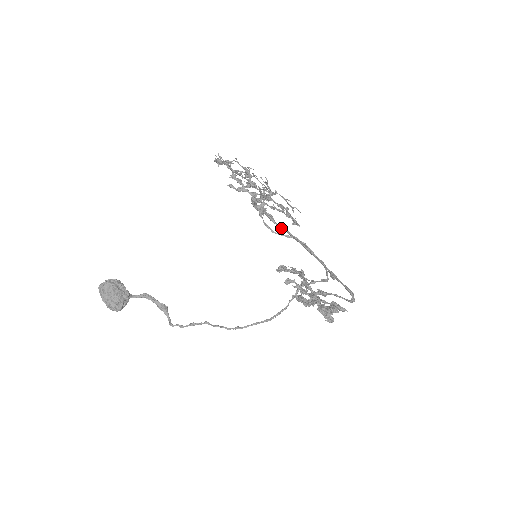
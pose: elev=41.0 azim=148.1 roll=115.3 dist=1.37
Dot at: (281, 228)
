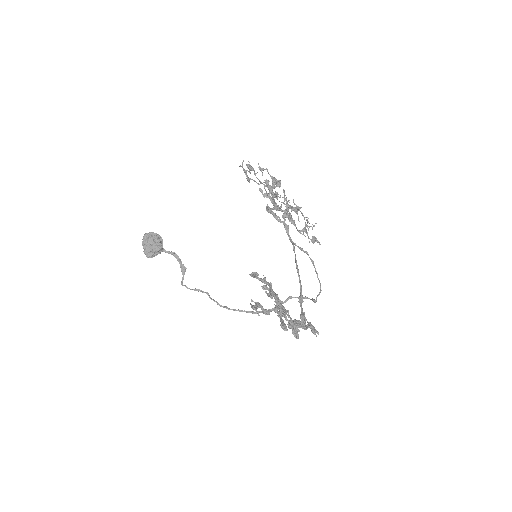
Dot at: (290, 240)
